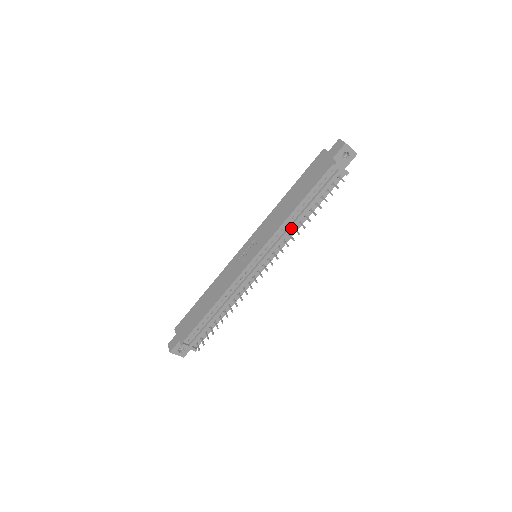
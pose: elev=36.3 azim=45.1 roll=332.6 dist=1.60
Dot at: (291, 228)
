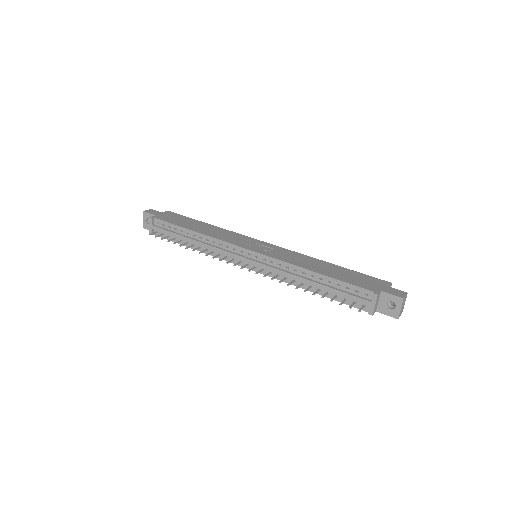
Dot at: (292, 276)
